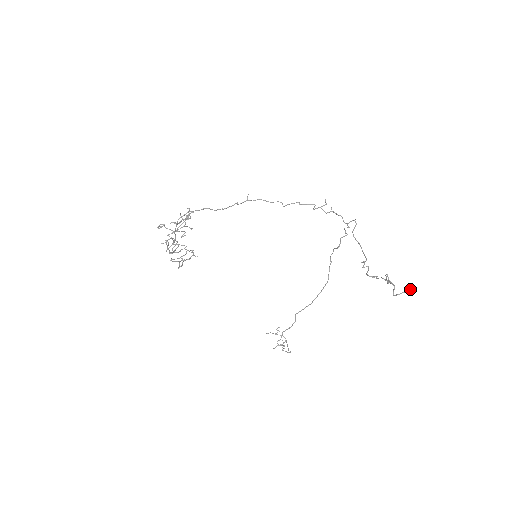
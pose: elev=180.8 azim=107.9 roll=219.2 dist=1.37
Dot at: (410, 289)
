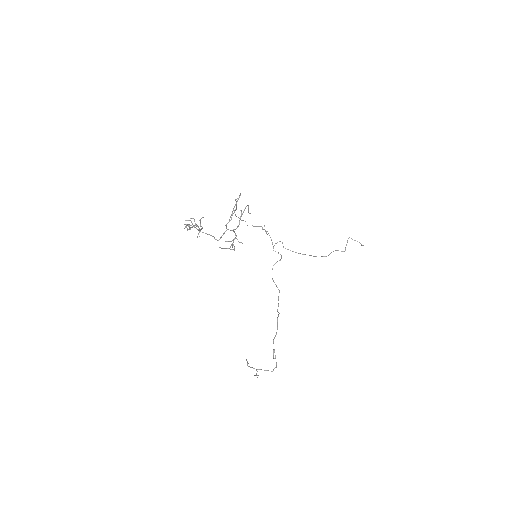
Dot at: occluded
